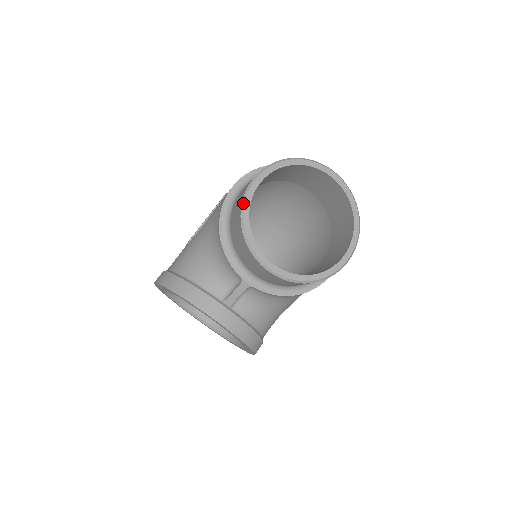
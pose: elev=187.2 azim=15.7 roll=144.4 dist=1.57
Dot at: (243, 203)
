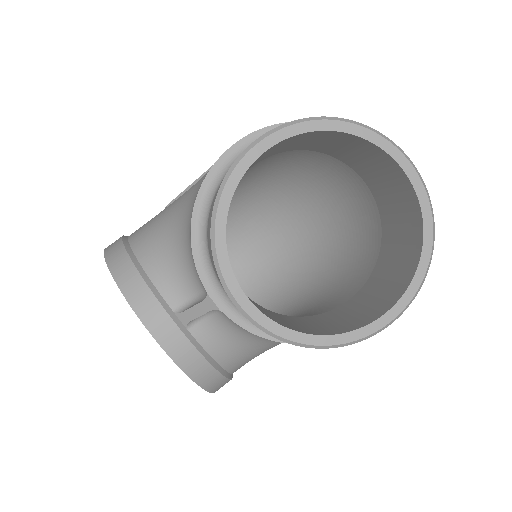
Dot at: (227, 176)
